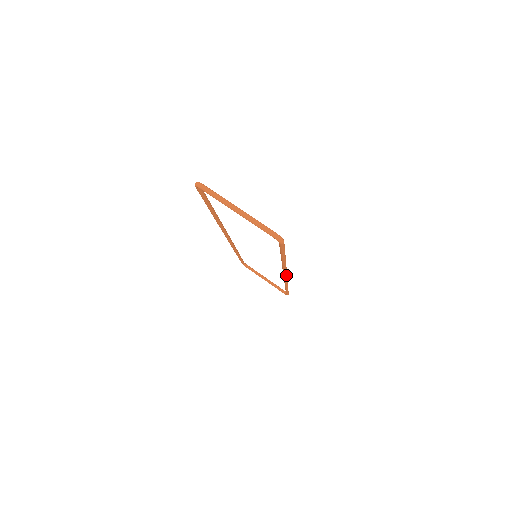
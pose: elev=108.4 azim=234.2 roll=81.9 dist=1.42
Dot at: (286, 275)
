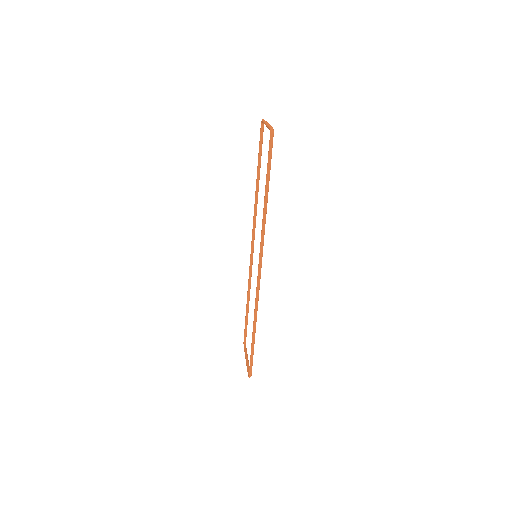
Dot at: (261, 260)
